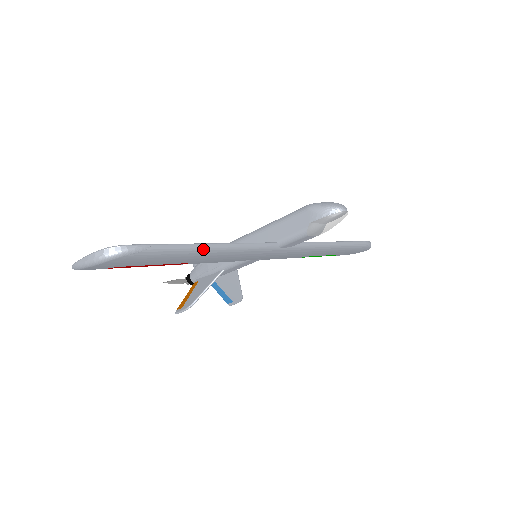
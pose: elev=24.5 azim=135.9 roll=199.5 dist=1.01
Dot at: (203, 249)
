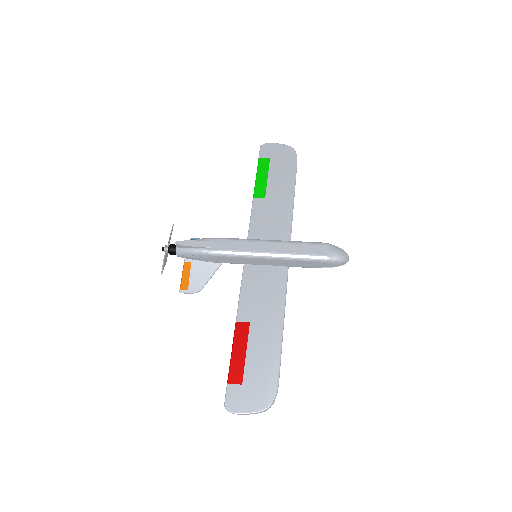
Dot at: (281, 339)
